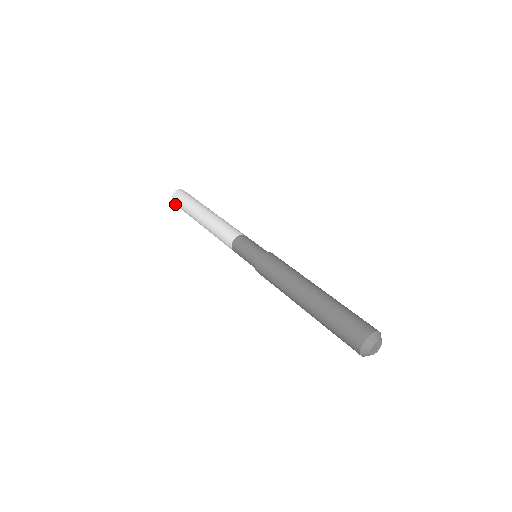
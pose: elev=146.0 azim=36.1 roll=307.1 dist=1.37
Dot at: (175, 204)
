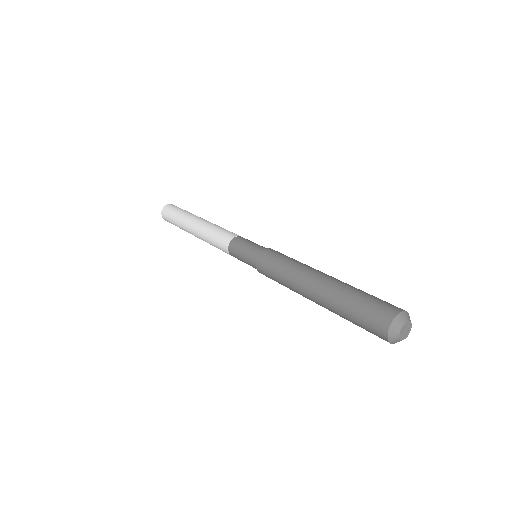
Dot at: (164, 218)
